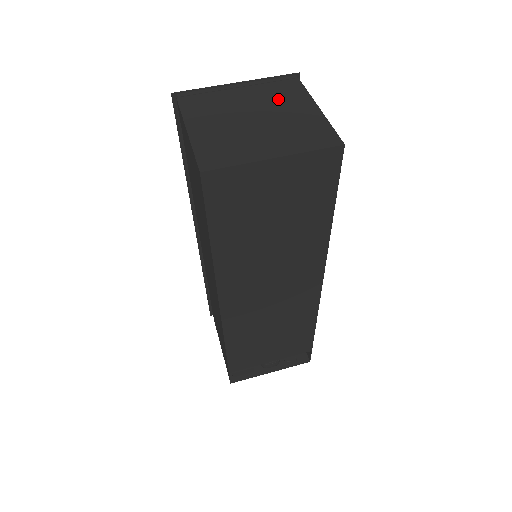
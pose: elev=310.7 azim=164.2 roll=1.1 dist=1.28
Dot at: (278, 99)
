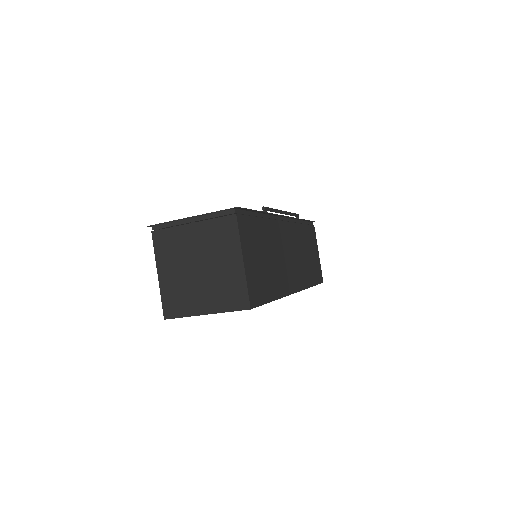
Dot at: (217, 244)
